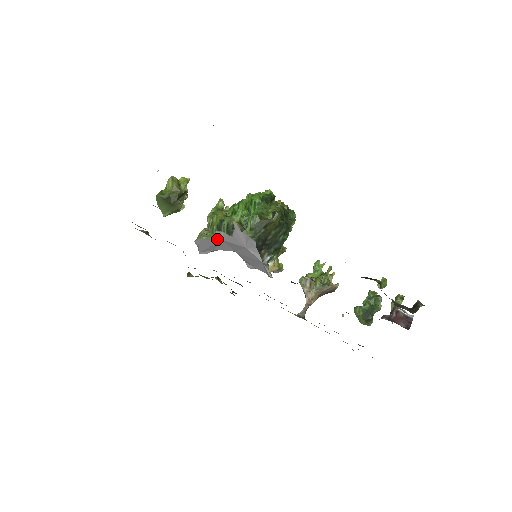
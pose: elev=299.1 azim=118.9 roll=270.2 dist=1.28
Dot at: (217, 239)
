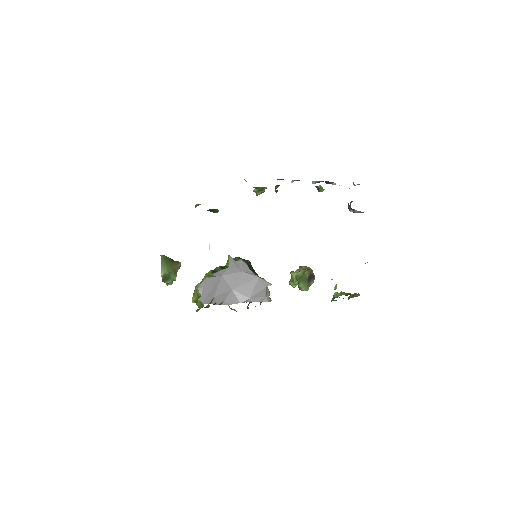
Dot at: (217, 276)
